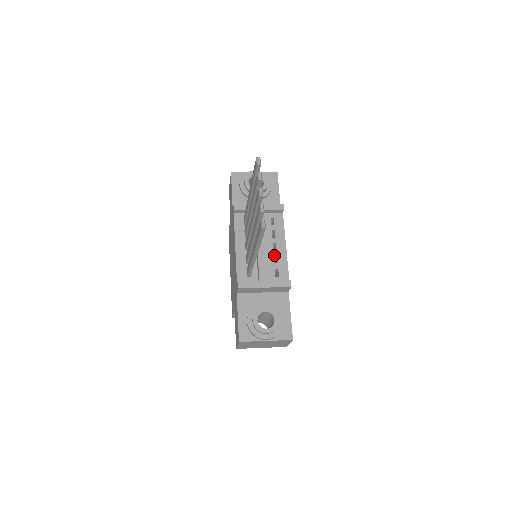
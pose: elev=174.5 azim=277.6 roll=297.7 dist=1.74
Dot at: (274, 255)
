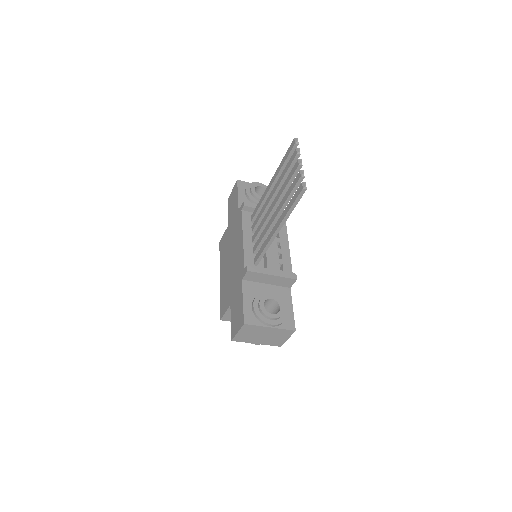
Dot at: (279, 252)
